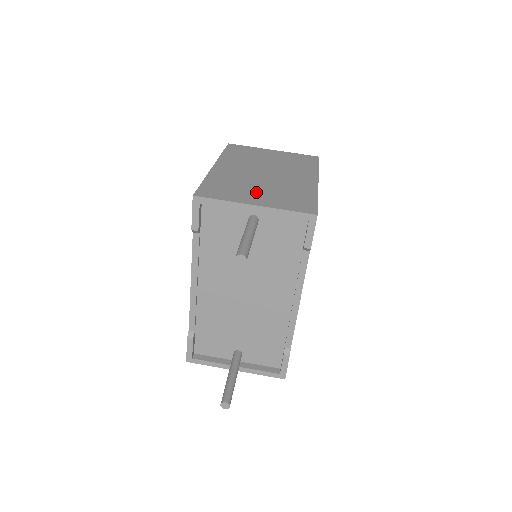
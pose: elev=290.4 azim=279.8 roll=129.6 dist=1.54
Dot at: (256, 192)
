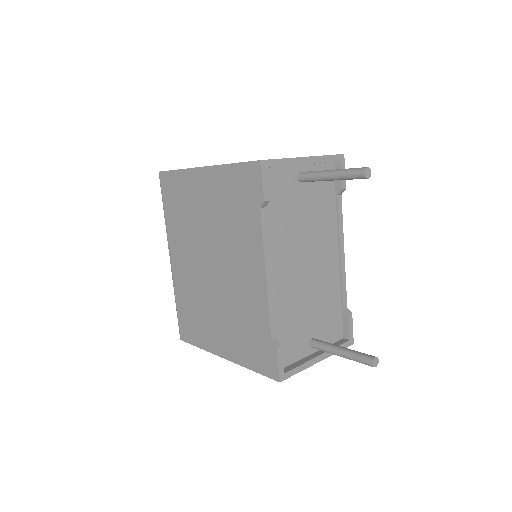
Dot at: occluded
